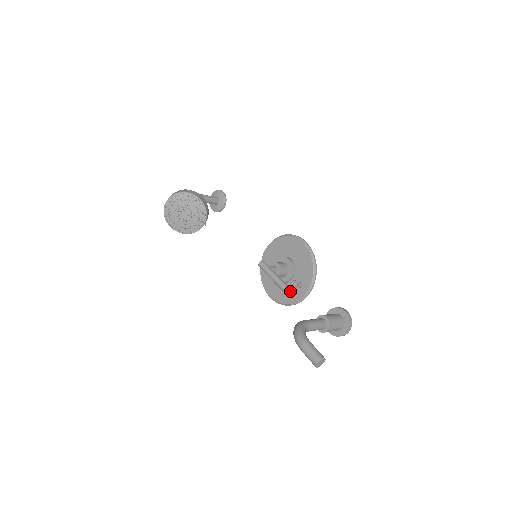
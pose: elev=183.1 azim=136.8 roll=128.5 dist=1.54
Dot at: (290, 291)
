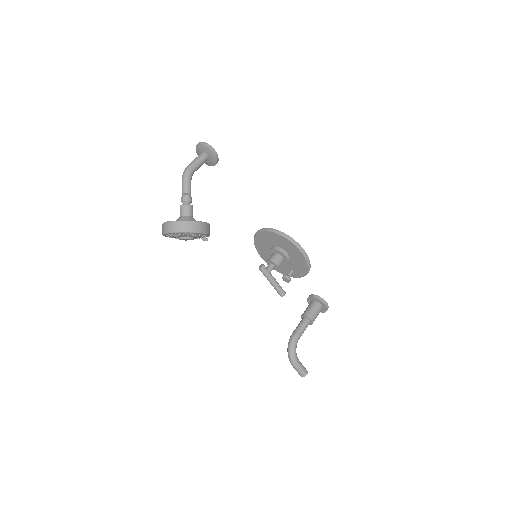
Dot at: (282, 268)
